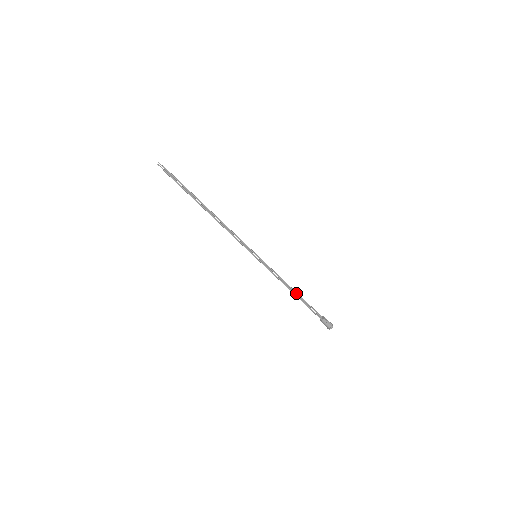
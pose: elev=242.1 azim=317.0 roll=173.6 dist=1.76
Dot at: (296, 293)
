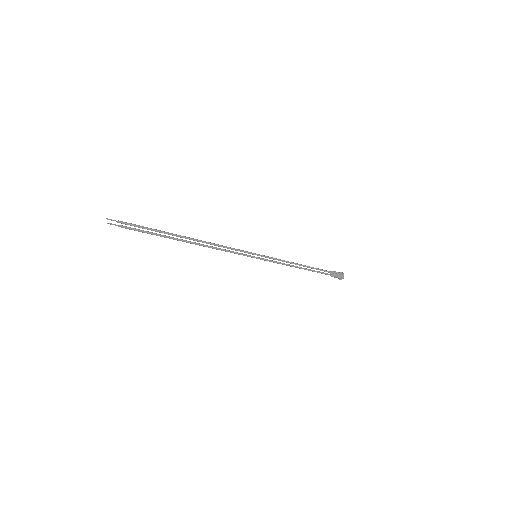
Dot at: (303, 266)
